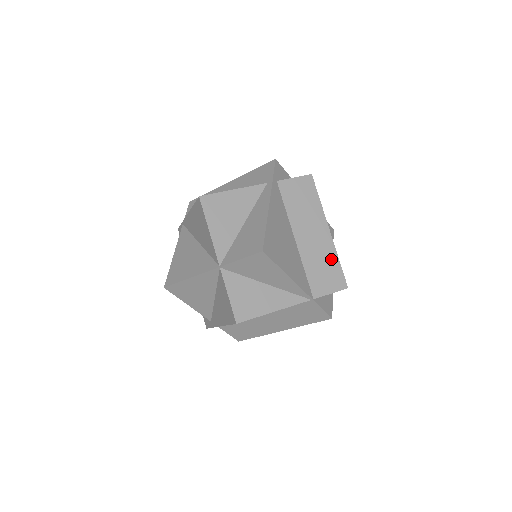
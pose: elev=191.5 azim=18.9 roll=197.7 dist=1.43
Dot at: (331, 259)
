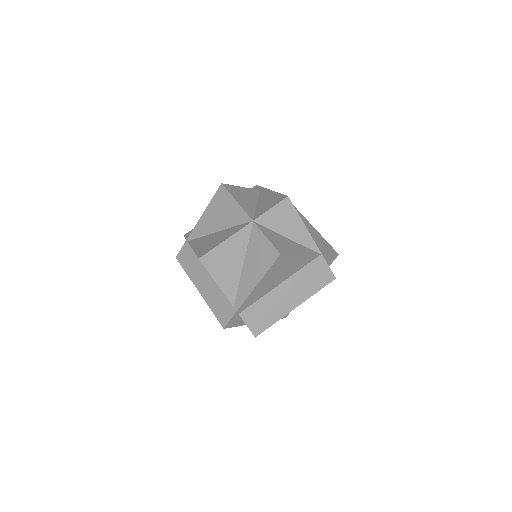
Dot at: (319, 237)
